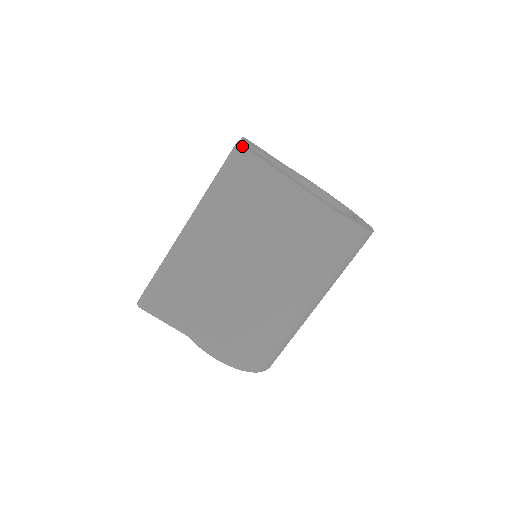
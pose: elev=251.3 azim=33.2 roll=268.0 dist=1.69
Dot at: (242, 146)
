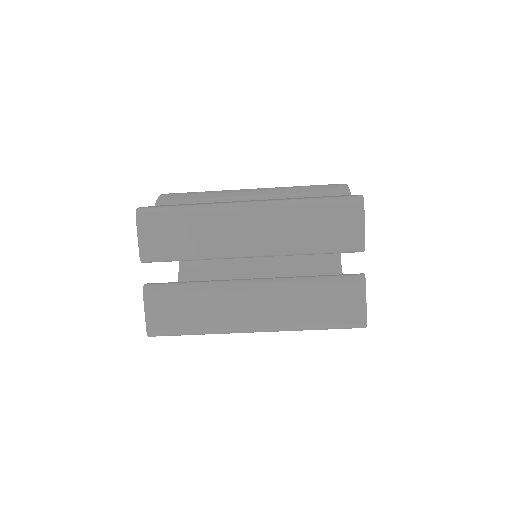
Dot at: occluded
